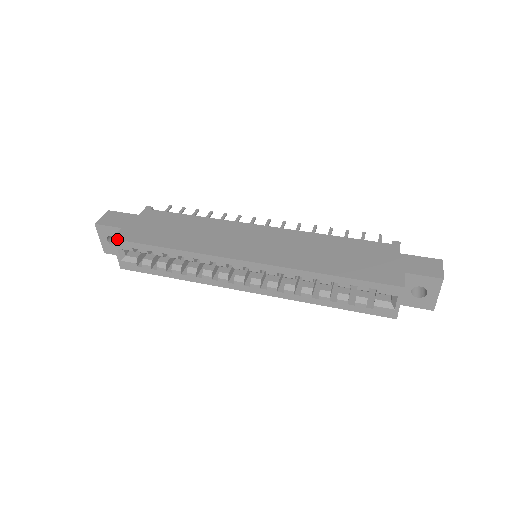
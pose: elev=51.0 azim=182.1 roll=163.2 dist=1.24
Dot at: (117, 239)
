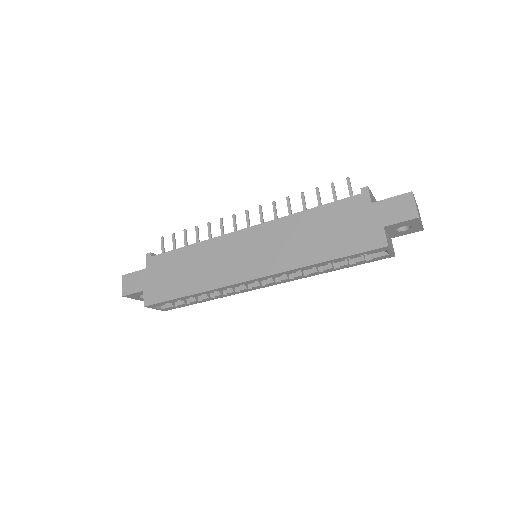
Dot at: (148, 305)
